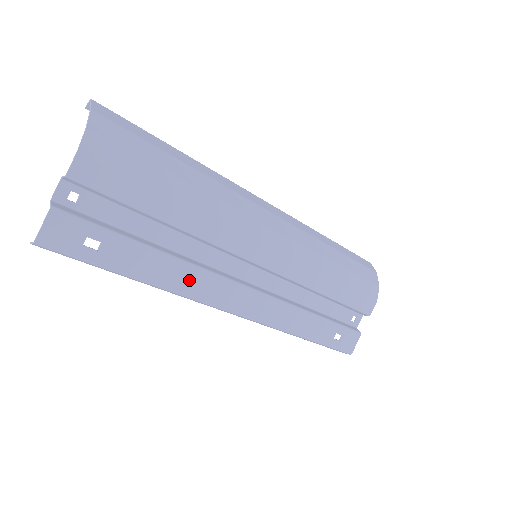
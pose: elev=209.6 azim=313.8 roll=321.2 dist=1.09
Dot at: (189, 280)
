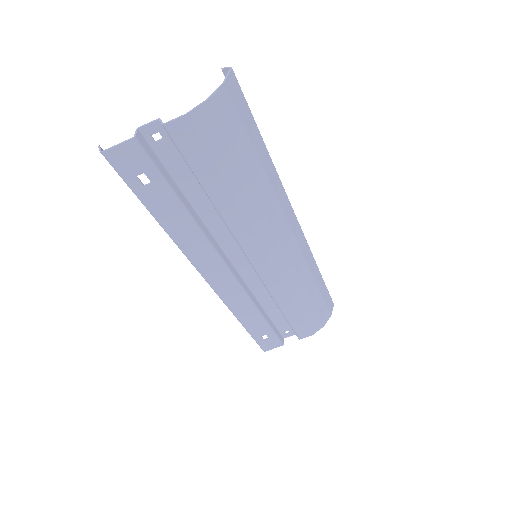
Dot at: (194, 244)
